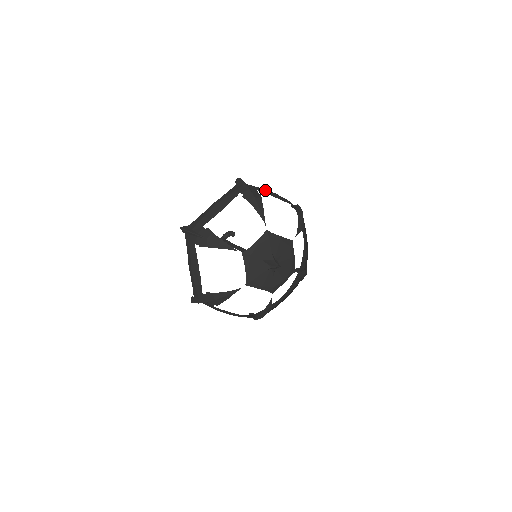
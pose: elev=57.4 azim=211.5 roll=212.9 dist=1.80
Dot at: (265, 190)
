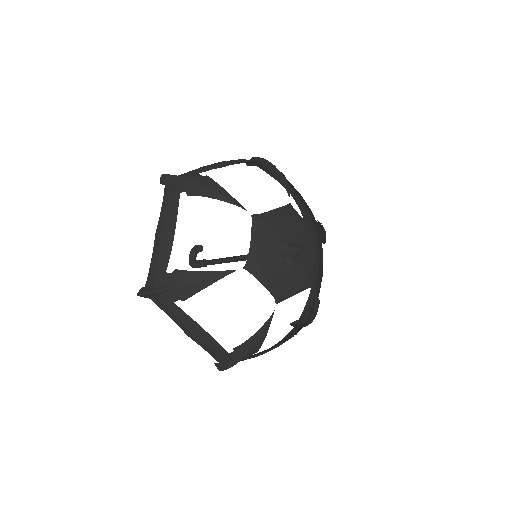
Dot at: (207, 166)
